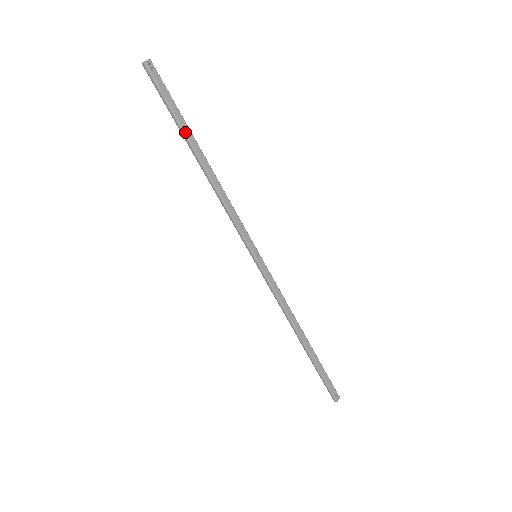
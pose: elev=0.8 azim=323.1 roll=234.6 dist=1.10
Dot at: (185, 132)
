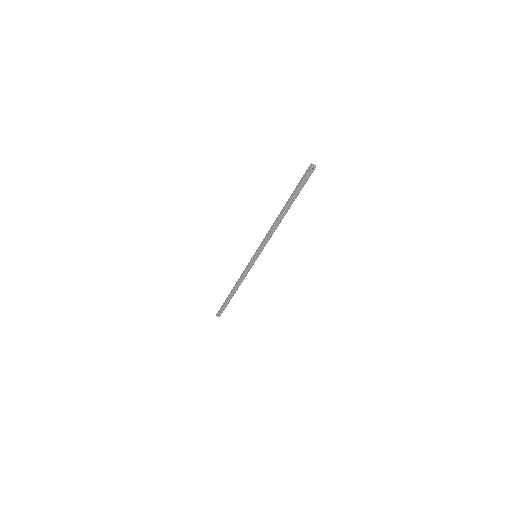
Dot at: (290, 200)
